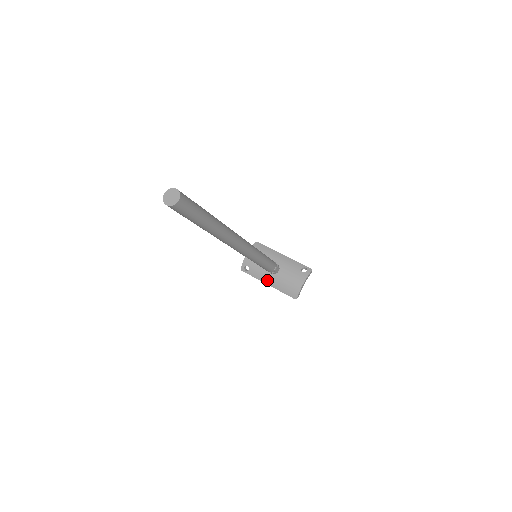
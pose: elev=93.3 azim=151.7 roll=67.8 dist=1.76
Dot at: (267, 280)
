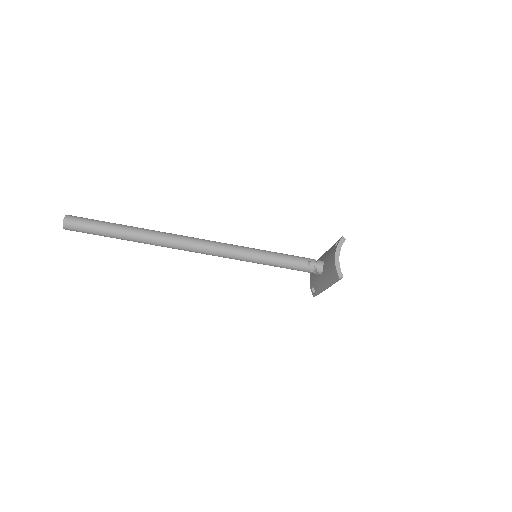
Dot at: (322, 285)
